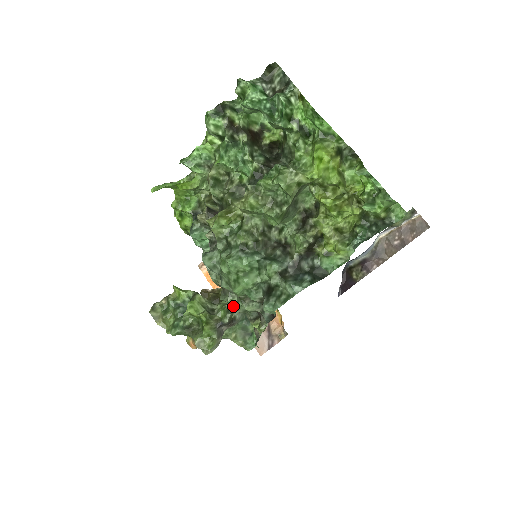
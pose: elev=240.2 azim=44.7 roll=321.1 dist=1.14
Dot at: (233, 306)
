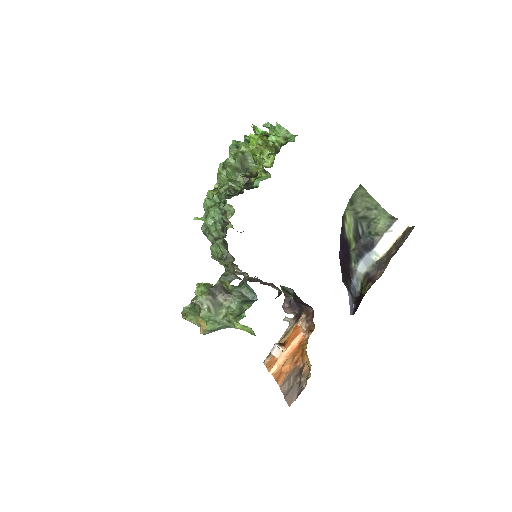
Dot at: (224, 272)
